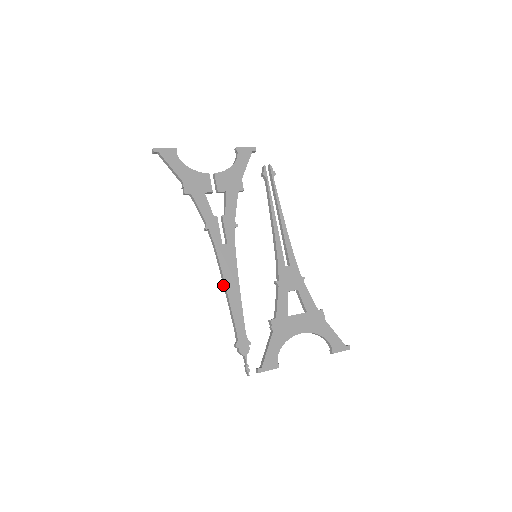
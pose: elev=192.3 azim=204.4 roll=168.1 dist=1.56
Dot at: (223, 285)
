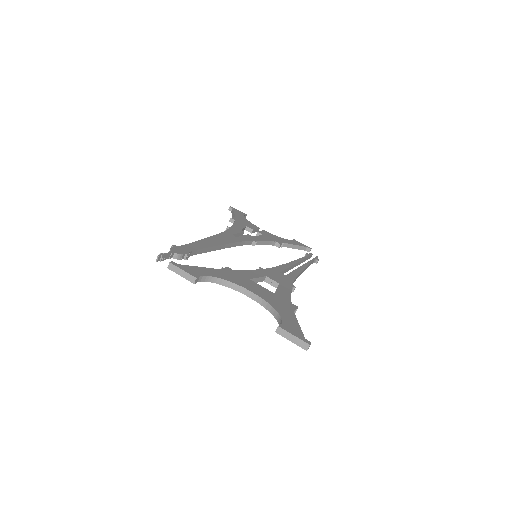
Dot at: occluded
